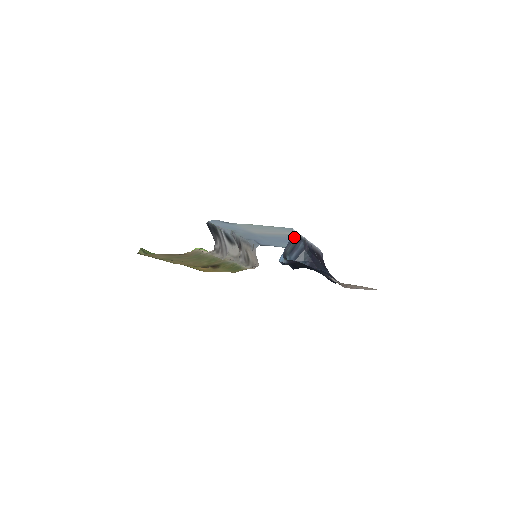
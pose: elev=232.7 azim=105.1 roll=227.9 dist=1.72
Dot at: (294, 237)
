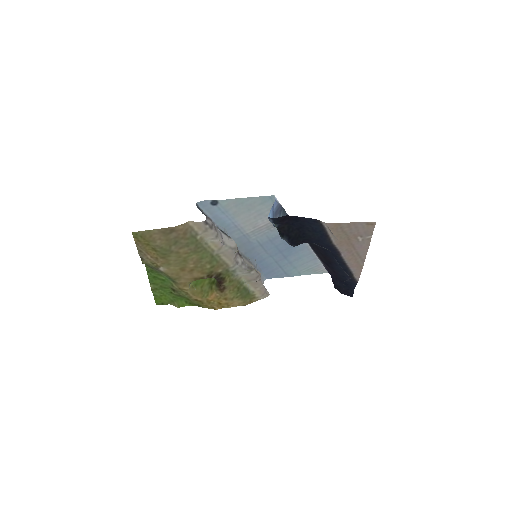
Dot at: (279, 207)
